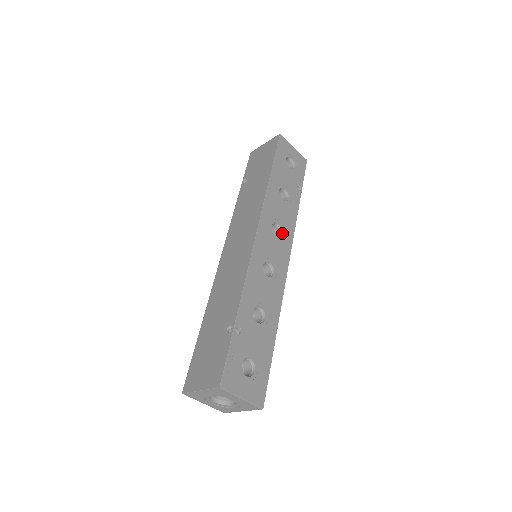
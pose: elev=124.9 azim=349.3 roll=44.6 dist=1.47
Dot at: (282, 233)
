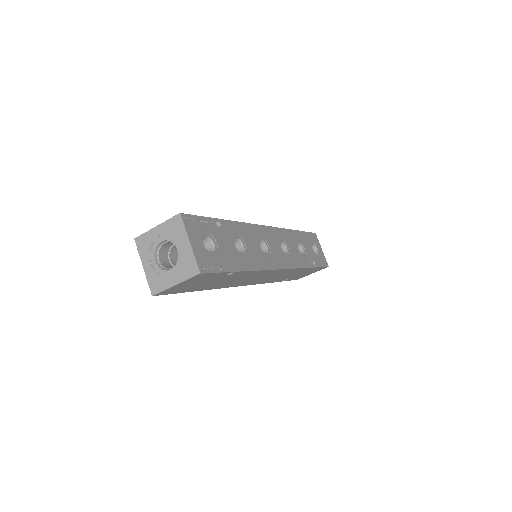
Dot at: (287, 255)
